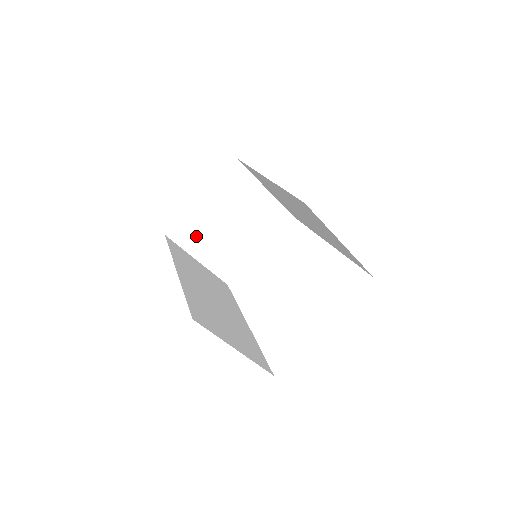
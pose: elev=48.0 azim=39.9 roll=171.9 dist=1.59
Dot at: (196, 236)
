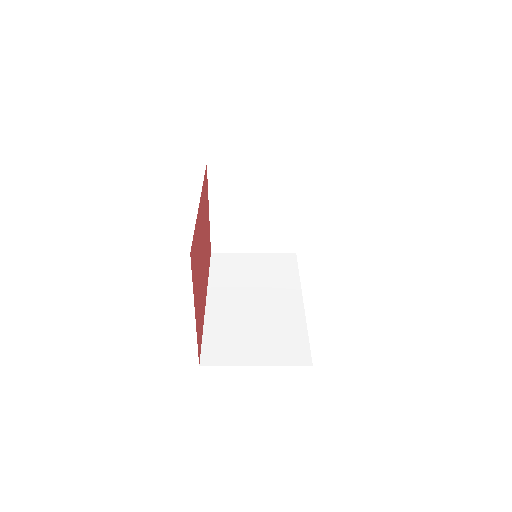
Dot at: (234, 238)
